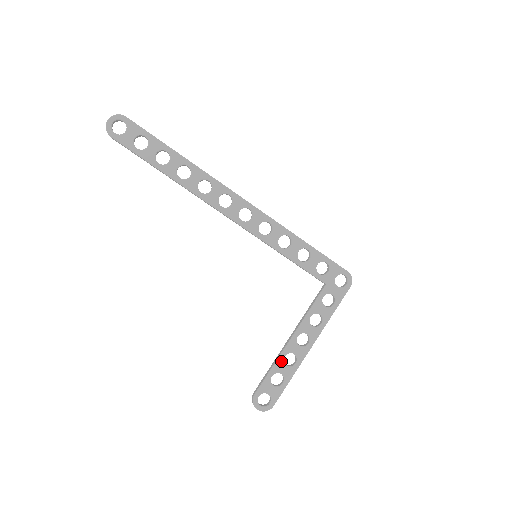
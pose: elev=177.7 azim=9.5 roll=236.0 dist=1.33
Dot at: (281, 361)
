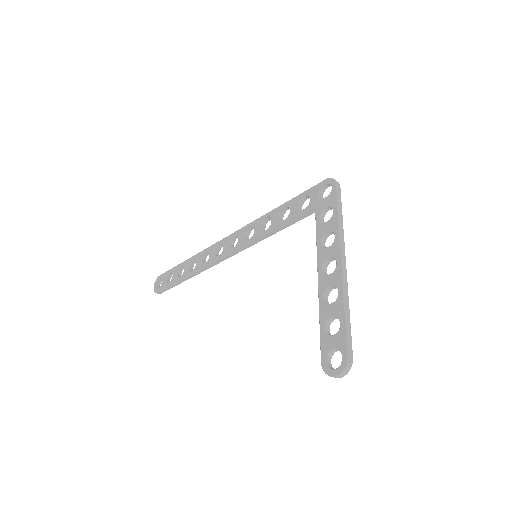
Dot at: (323, 305)
